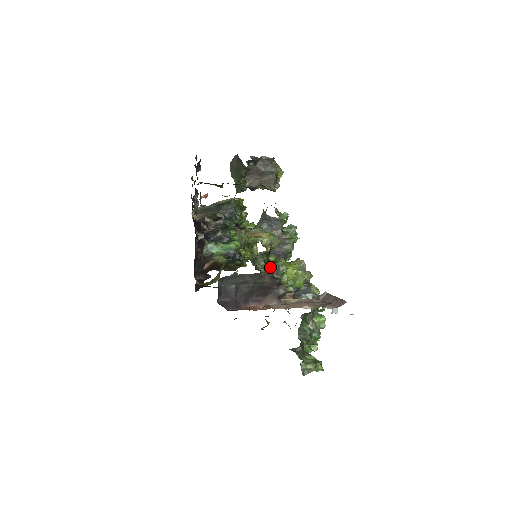
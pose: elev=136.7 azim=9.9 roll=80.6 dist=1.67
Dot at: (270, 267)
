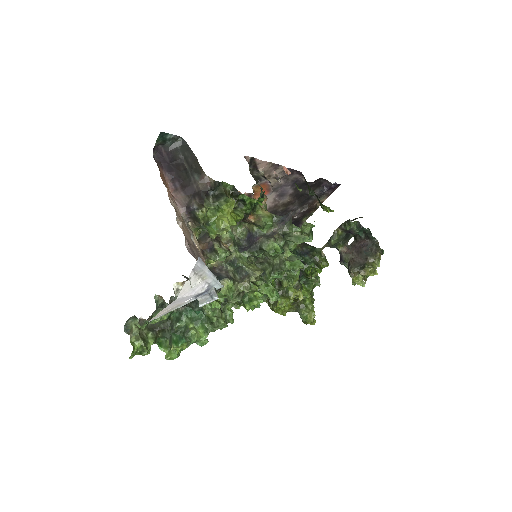
Dot at: (219, 192)
